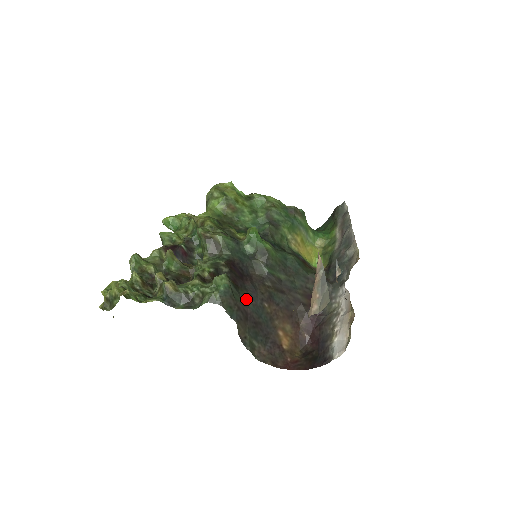
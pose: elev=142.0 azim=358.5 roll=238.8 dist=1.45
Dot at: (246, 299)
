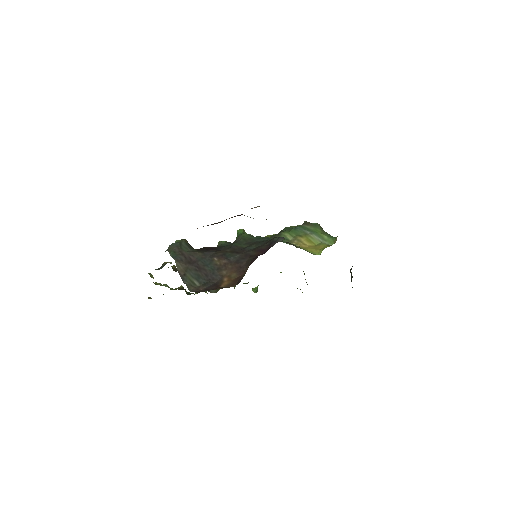
Dot at: (197, 254)
